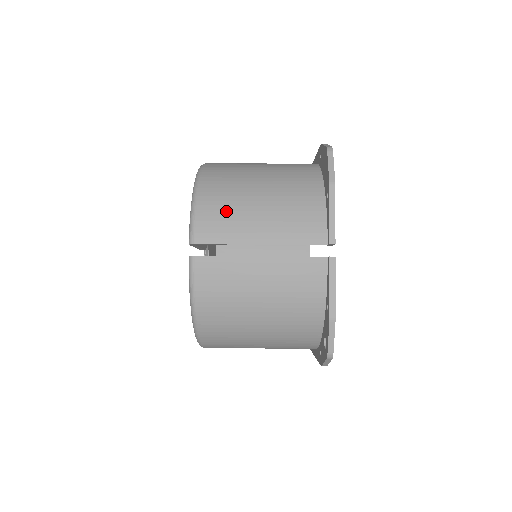
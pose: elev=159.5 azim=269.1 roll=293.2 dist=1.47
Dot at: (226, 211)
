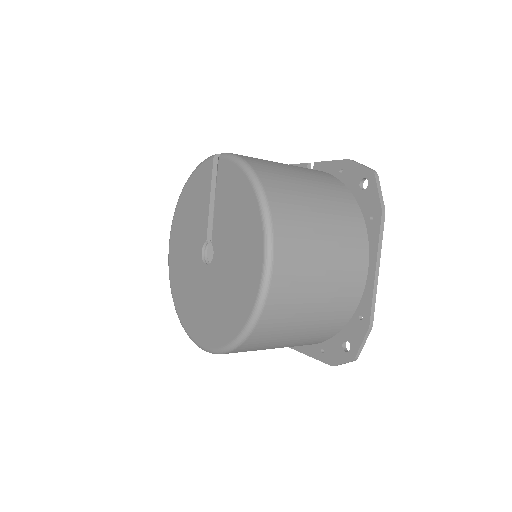
Dot at: occluded
